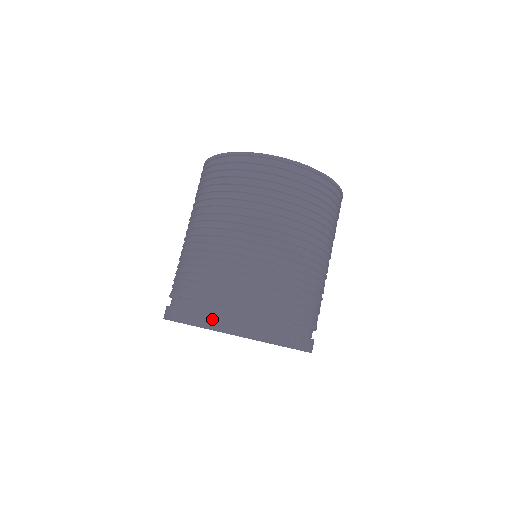
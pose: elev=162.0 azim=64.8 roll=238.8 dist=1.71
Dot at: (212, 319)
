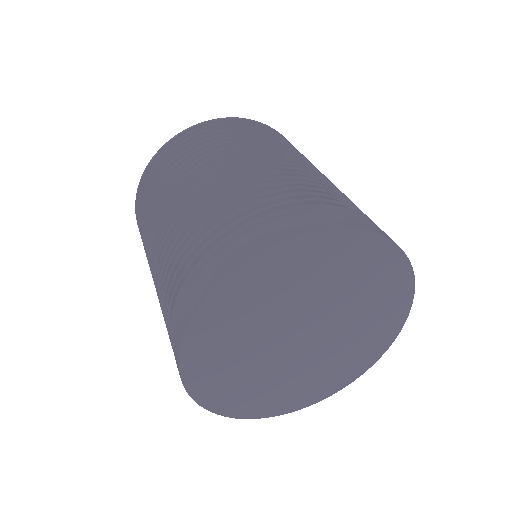
Dot at: (344, 219)
